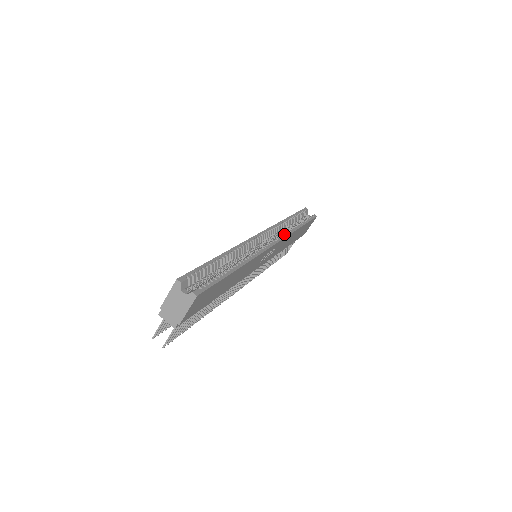
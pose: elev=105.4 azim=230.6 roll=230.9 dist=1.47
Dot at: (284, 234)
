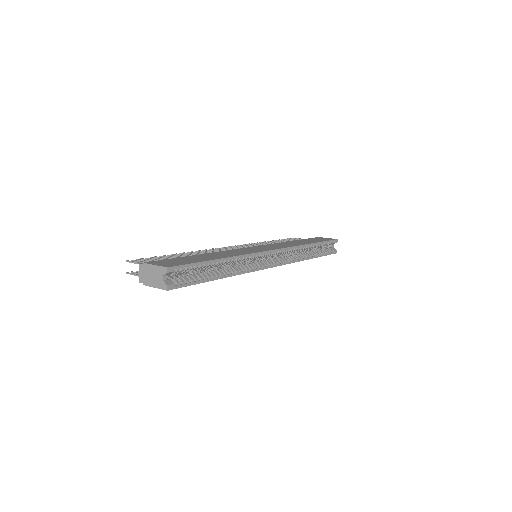
Dot at: (291, 259)
